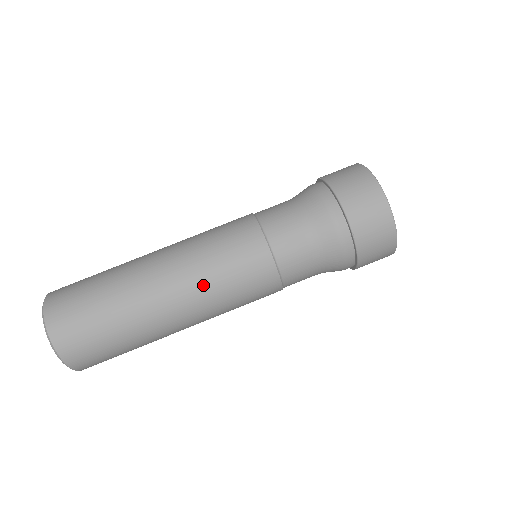
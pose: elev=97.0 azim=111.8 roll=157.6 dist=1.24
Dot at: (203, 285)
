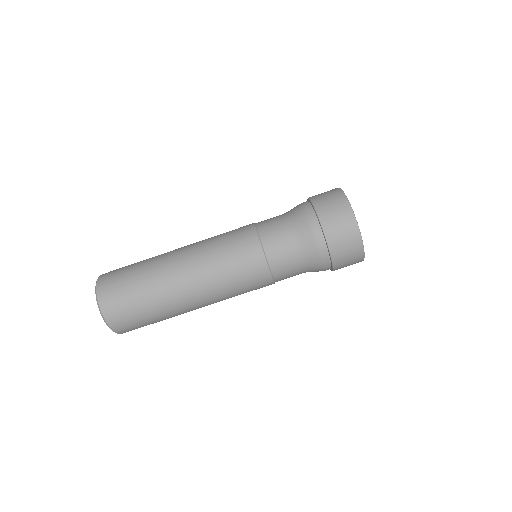
Dot at: (218, 290)
